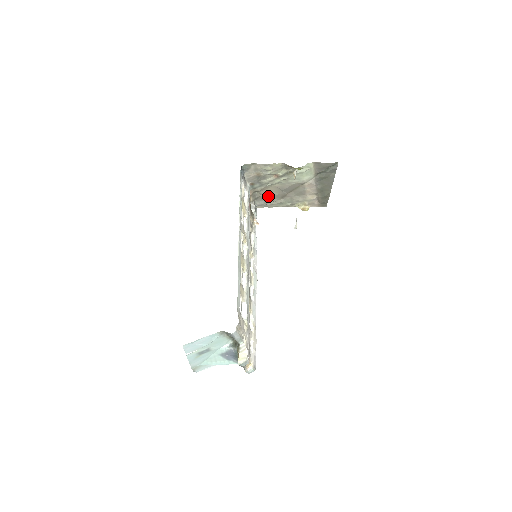
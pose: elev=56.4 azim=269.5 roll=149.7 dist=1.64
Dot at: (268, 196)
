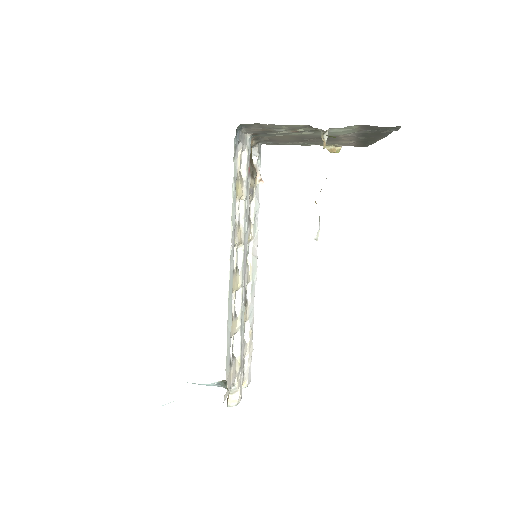
Dot at: (279, 140)
